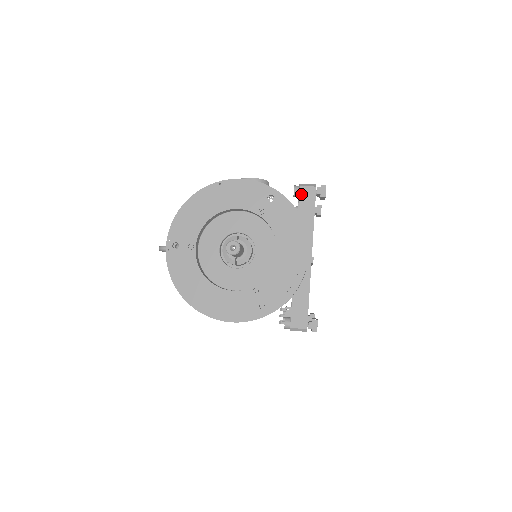
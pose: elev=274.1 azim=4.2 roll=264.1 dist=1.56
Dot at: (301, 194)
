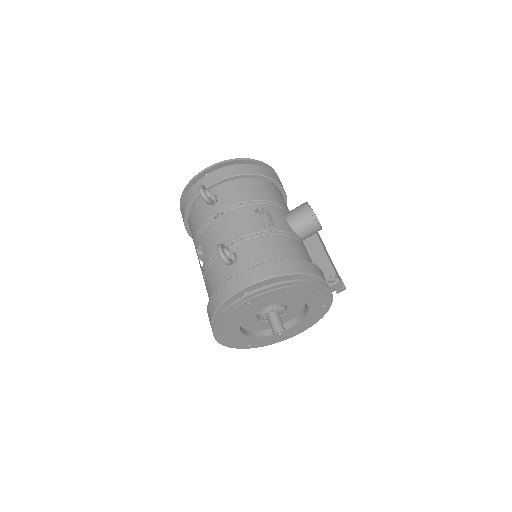
Dot at: (332, 287)
